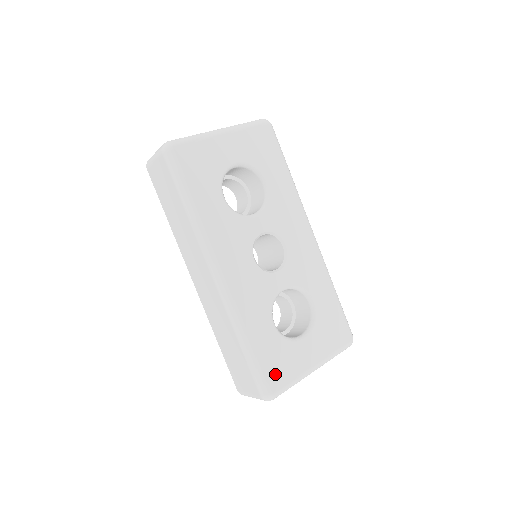
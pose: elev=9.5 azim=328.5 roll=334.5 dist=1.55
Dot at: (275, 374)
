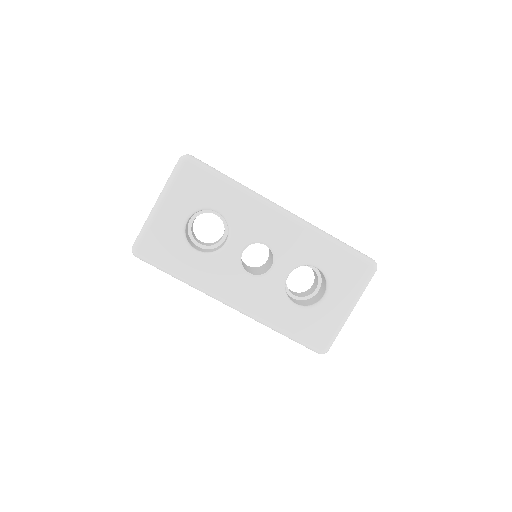
Dot at: (317, 337)
